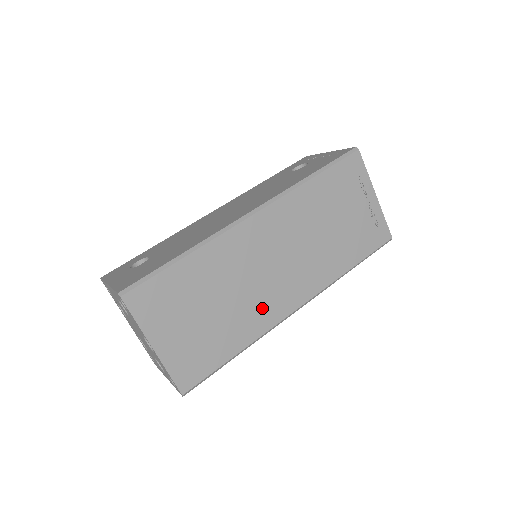
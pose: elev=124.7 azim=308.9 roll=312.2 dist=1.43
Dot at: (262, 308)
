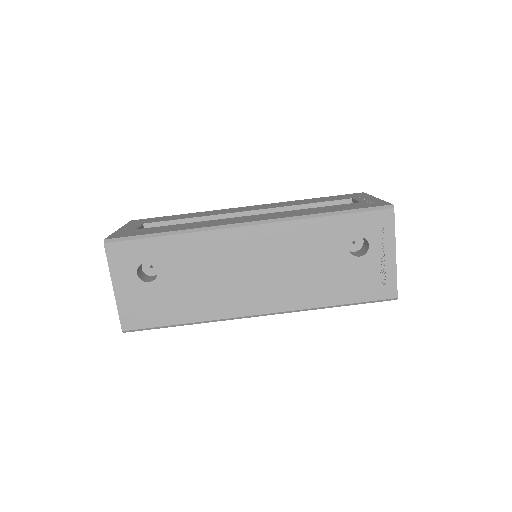
Dot at: occluded
